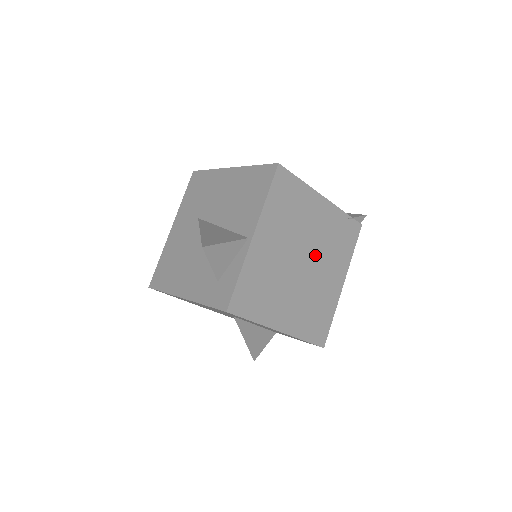
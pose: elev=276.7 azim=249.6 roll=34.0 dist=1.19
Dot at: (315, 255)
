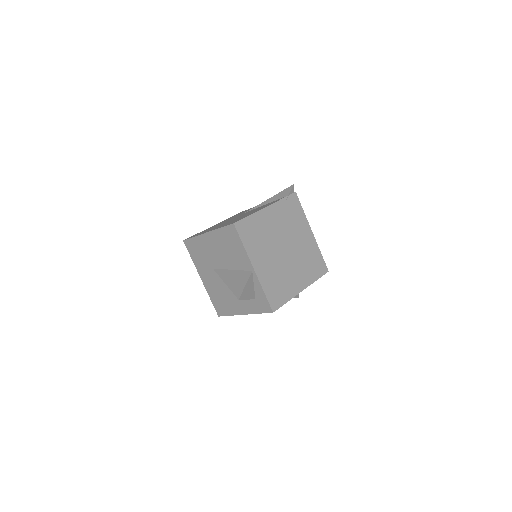
Dot at: (287, 238)
